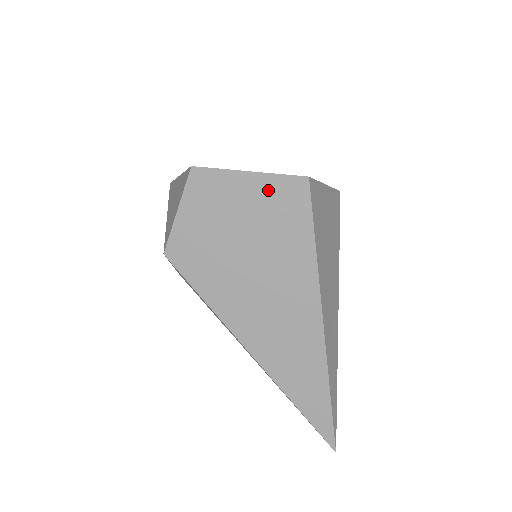
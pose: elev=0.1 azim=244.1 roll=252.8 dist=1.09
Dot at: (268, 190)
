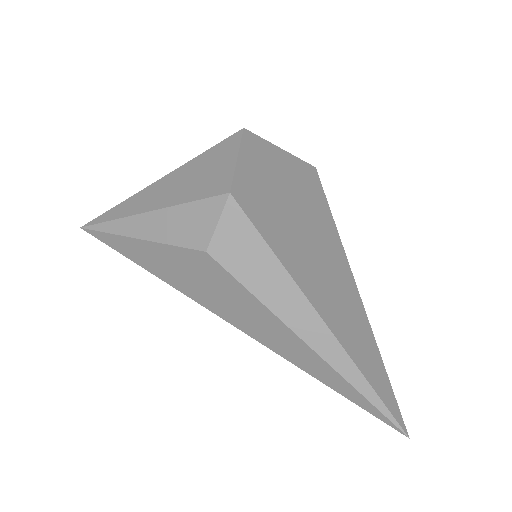
Dot at: (296, 167)
